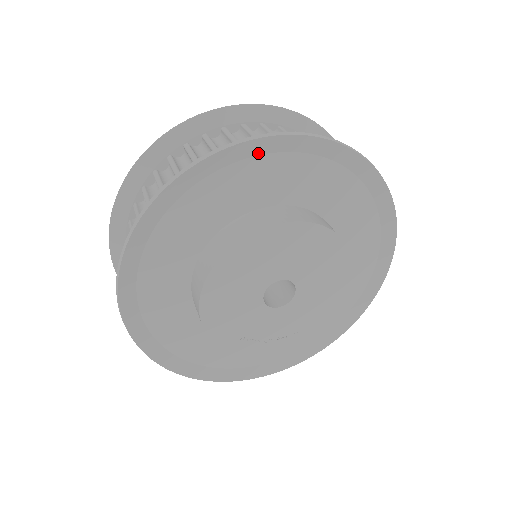
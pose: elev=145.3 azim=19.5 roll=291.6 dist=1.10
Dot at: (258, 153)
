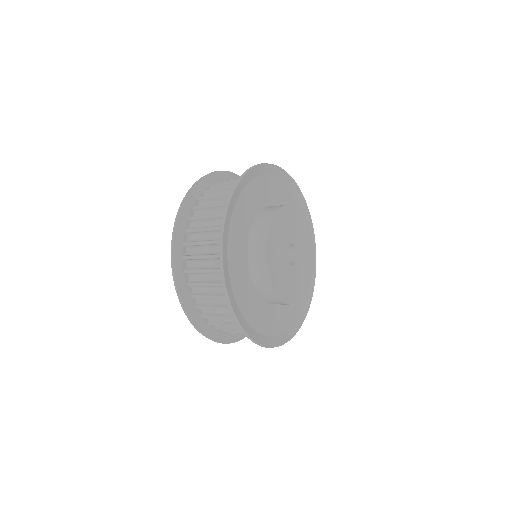
Dot at: (297, 197)
